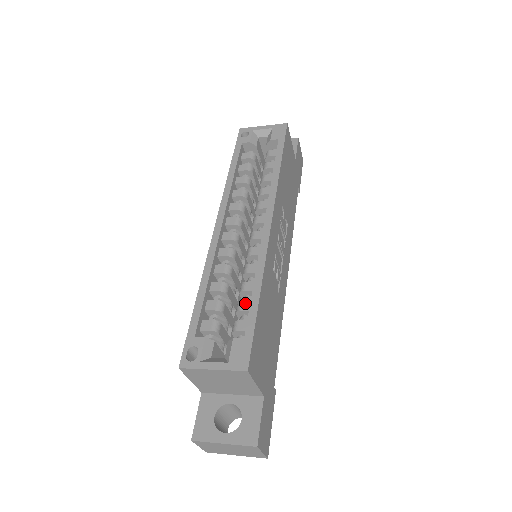
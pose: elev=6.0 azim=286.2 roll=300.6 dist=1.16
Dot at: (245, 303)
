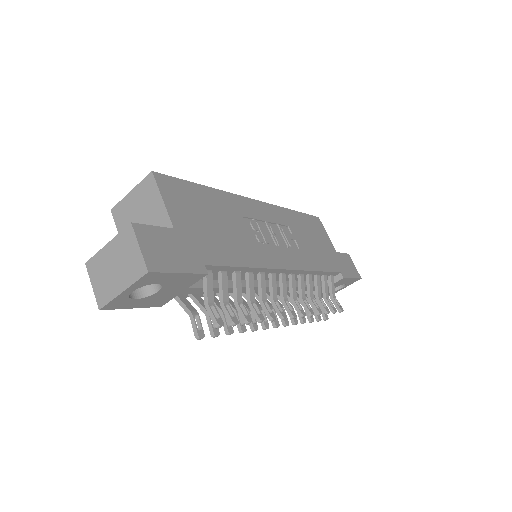
Dot at: occluded
